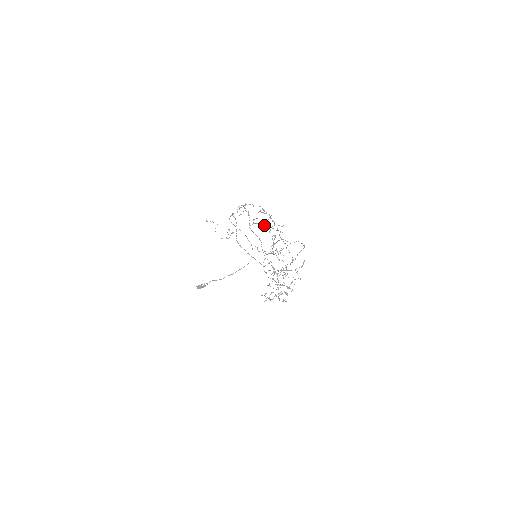
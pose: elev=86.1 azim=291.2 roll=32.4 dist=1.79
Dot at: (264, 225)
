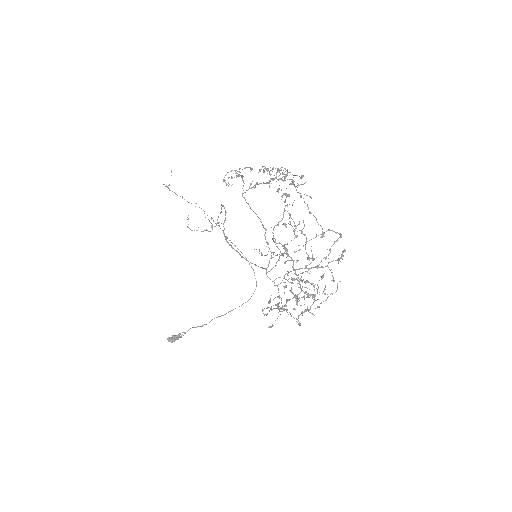
Dot at: (268, 182)
